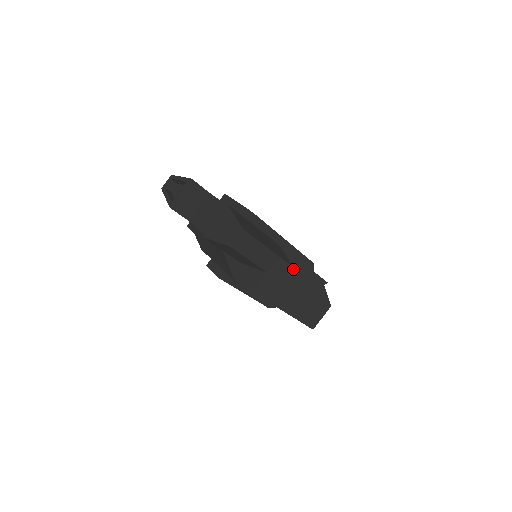
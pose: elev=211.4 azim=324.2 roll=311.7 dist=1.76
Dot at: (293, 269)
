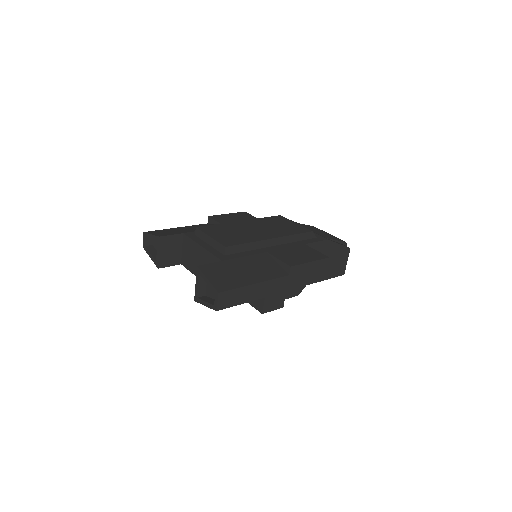
Dot at: (287, 277)
